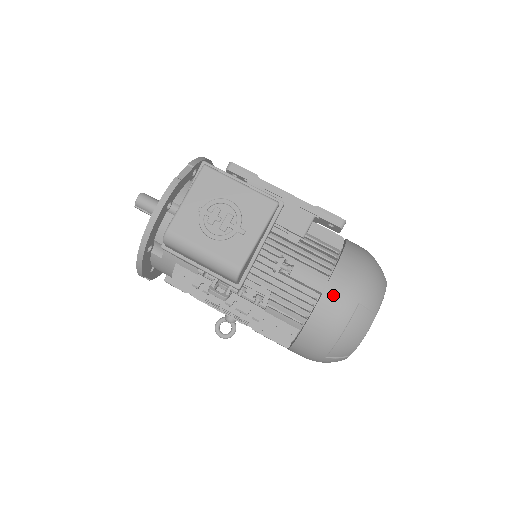
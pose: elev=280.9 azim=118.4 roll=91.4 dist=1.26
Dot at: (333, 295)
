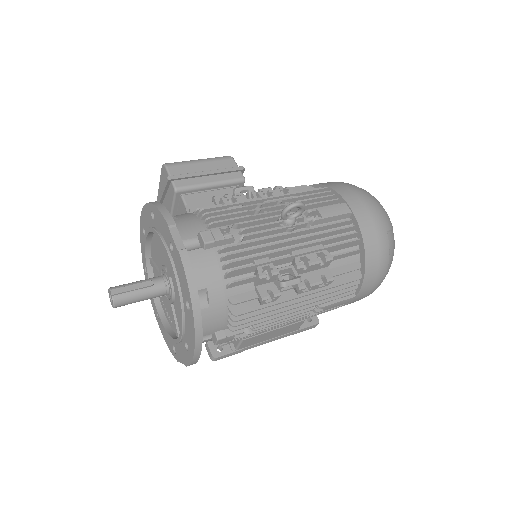
Dot at: occluded
